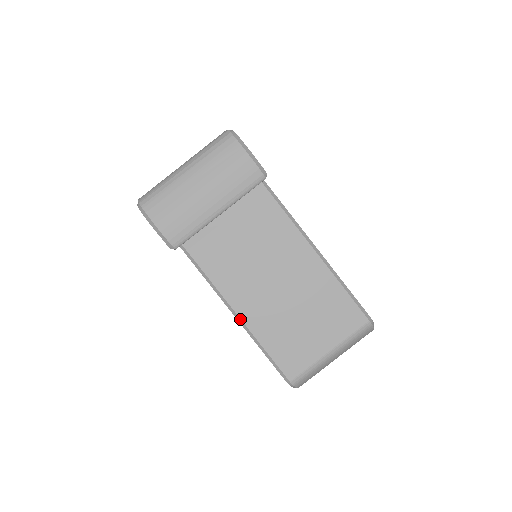
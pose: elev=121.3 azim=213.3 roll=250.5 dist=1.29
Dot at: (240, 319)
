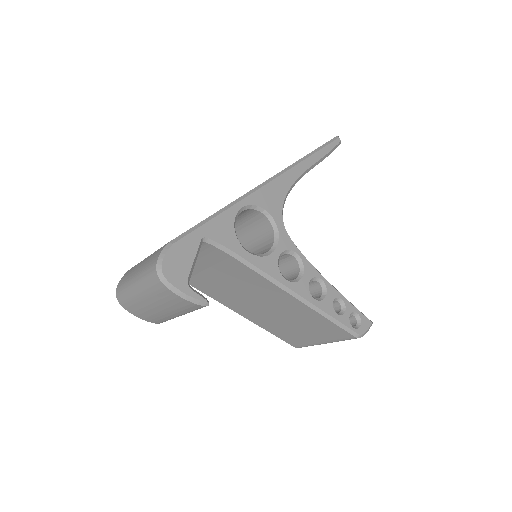
Dot at: (245, 317)
